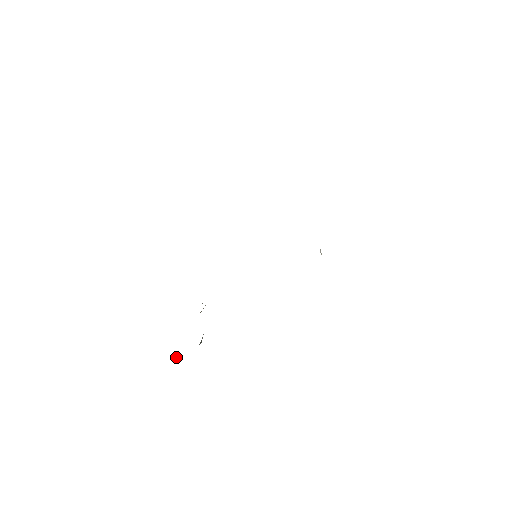
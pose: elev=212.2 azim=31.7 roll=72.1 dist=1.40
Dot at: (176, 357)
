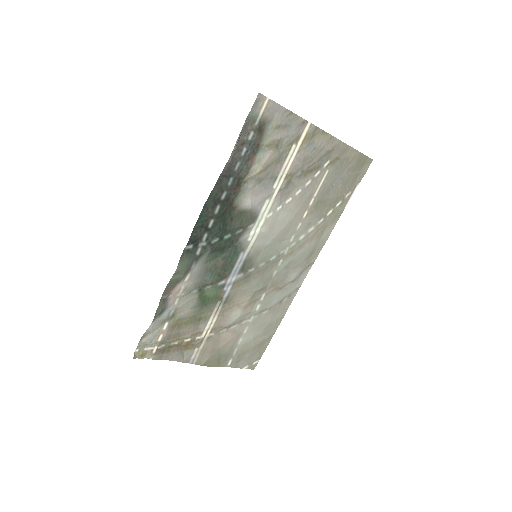
Dot at: (140, 356)
